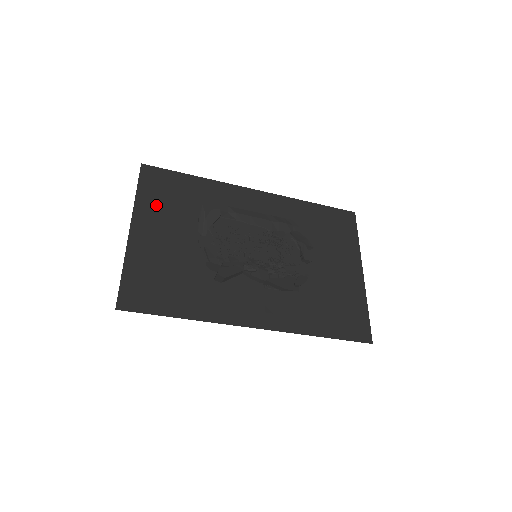
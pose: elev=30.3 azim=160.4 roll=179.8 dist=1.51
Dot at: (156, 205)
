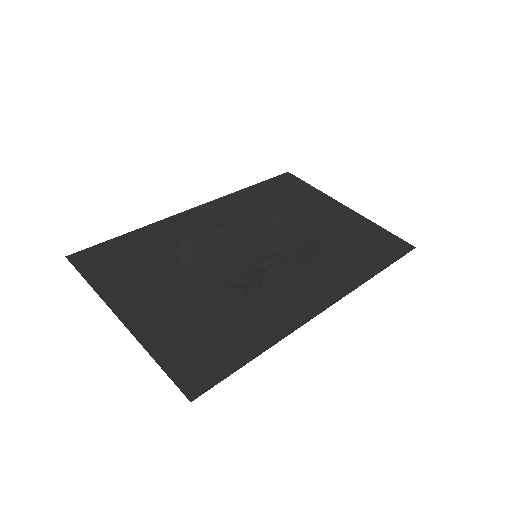
Dot at: (121, 280)
